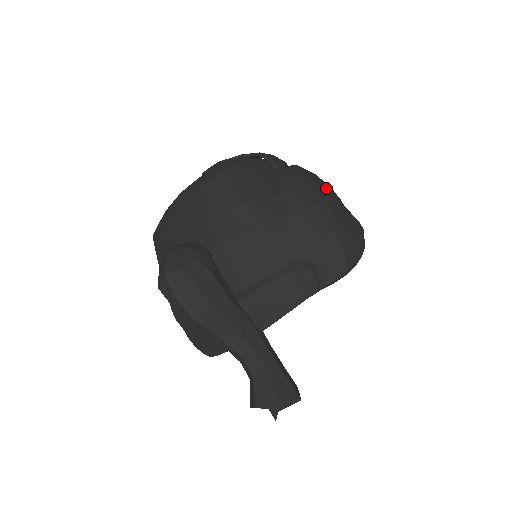
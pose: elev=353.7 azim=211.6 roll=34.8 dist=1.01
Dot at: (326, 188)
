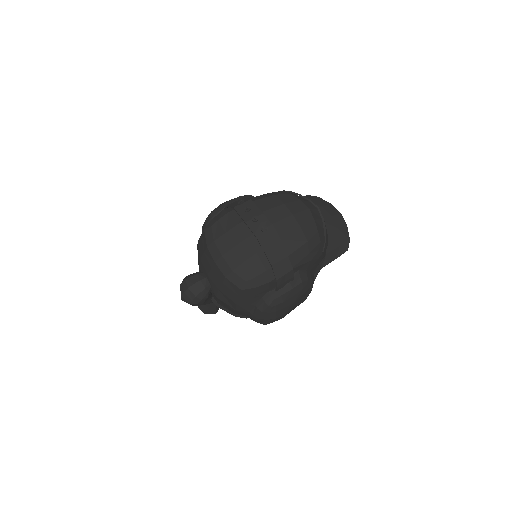
Dot at: (290, 306)
